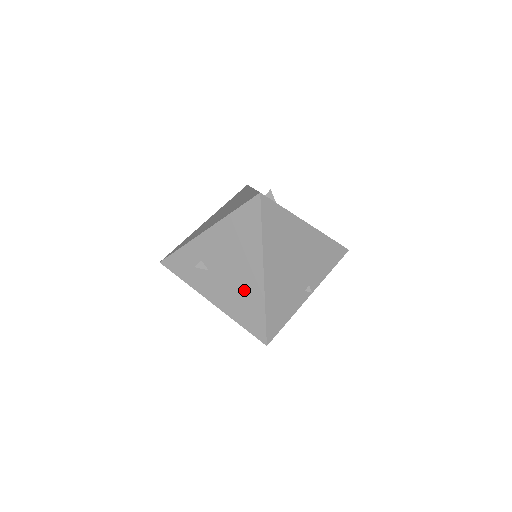
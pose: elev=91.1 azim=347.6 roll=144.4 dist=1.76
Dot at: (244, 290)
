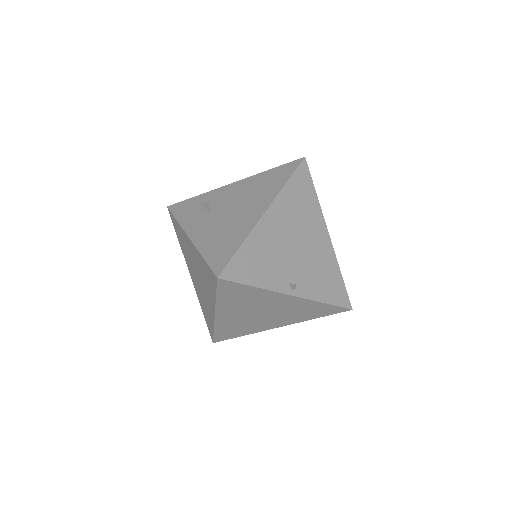
Dot at: (233, 226)
